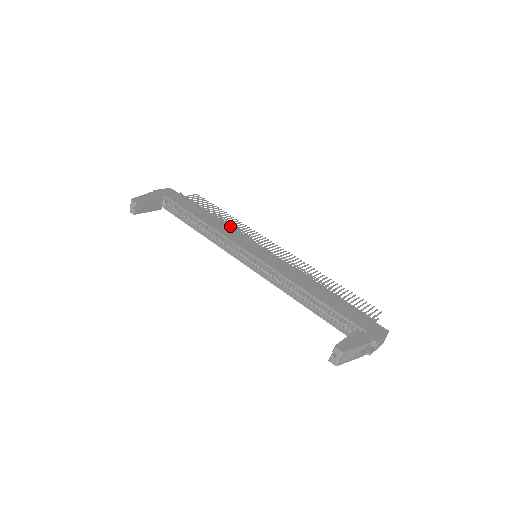
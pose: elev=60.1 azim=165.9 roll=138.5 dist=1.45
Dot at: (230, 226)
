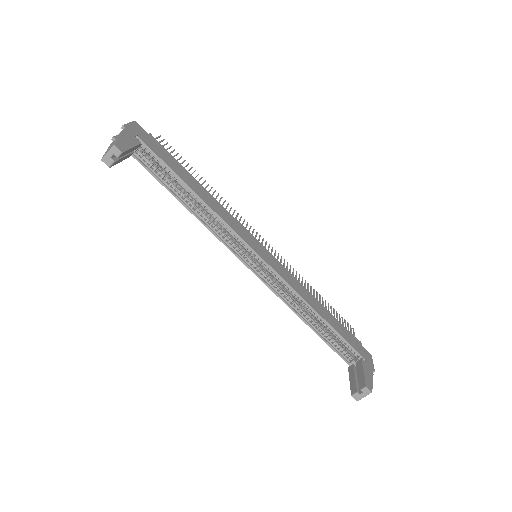
Dot at: (224, 208)
